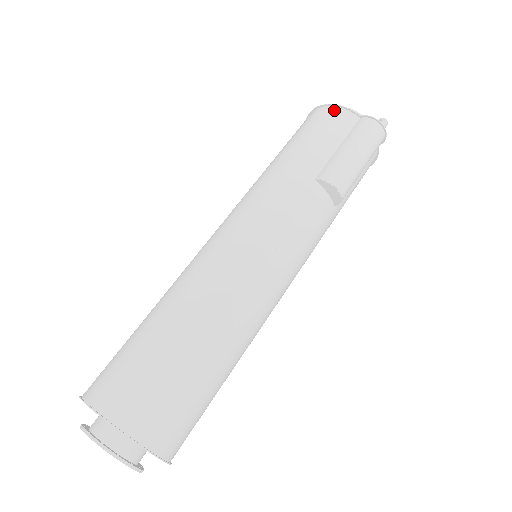
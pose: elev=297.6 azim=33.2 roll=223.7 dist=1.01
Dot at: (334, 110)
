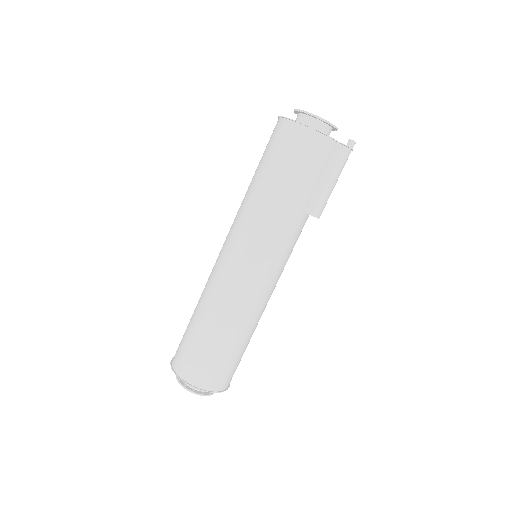
Dot at: (320, 139)
